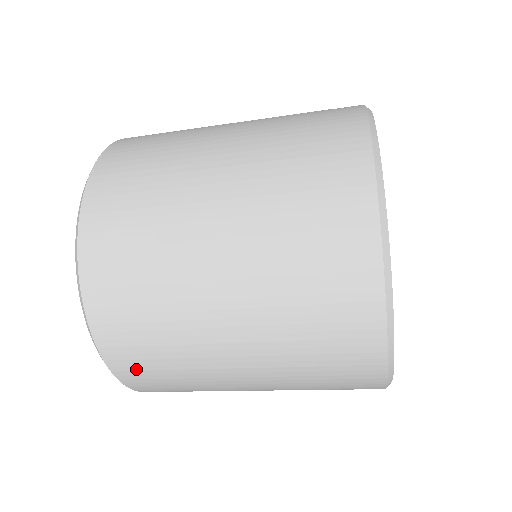
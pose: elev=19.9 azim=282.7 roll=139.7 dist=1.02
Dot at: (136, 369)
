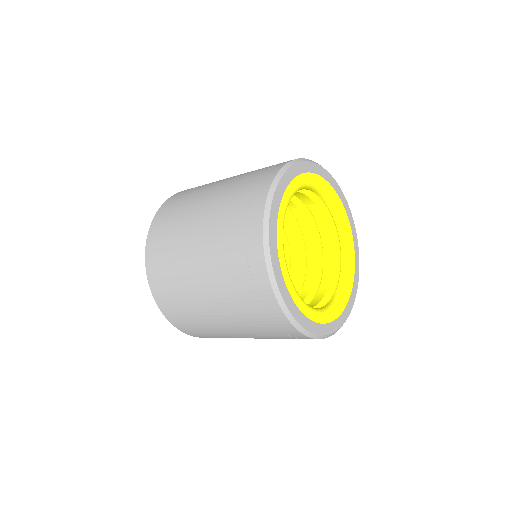
Dot at: (189, 329)
